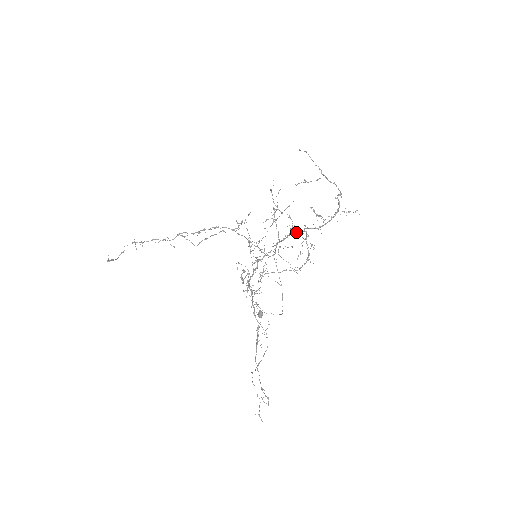
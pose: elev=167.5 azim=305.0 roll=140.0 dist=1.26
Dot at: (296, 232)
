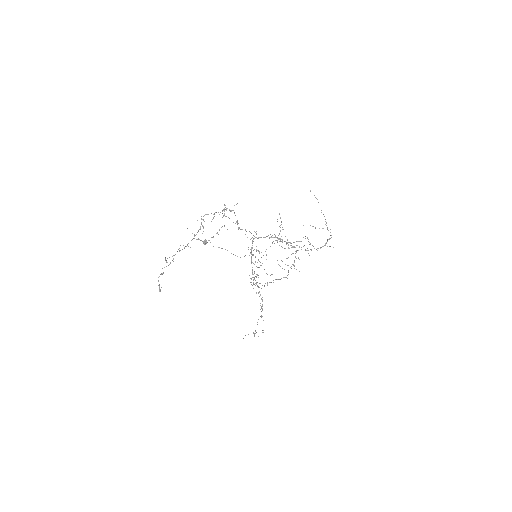
Dot at: (288, 244)
